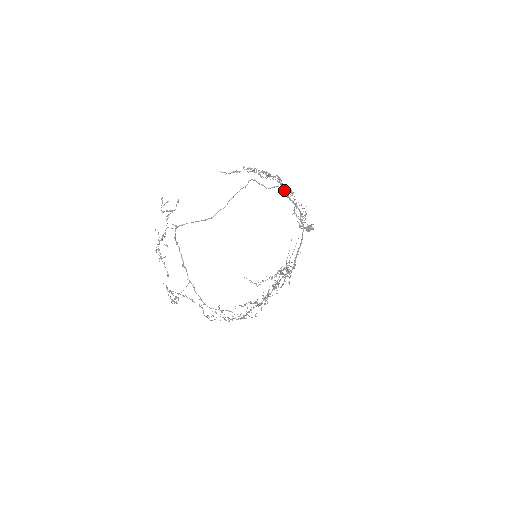
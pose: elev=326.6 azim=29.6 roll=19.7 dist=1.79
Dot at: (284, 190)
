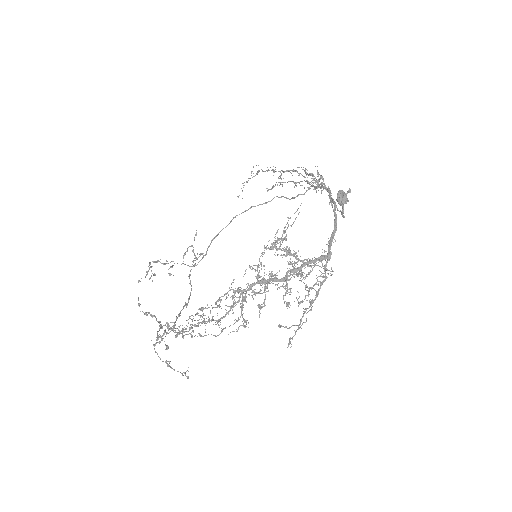
Dot at: (314, 187)
